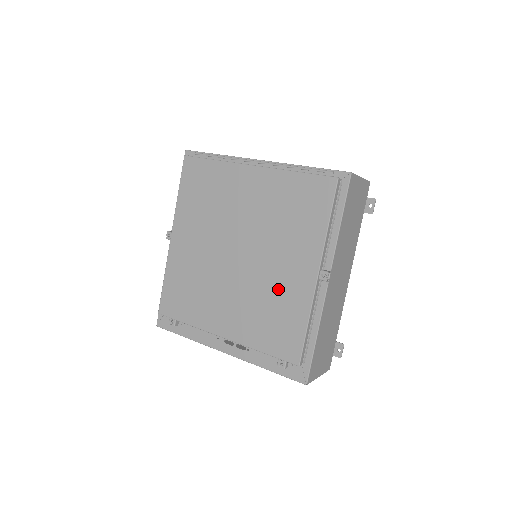
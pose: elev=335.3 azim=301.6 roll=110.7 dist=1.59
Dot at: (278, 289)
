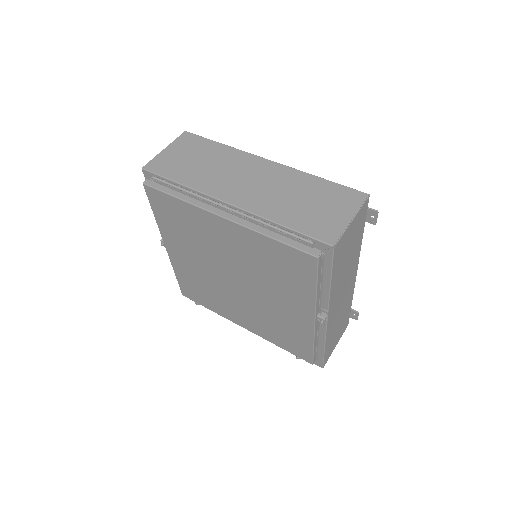
Dot at: (280, 317)
